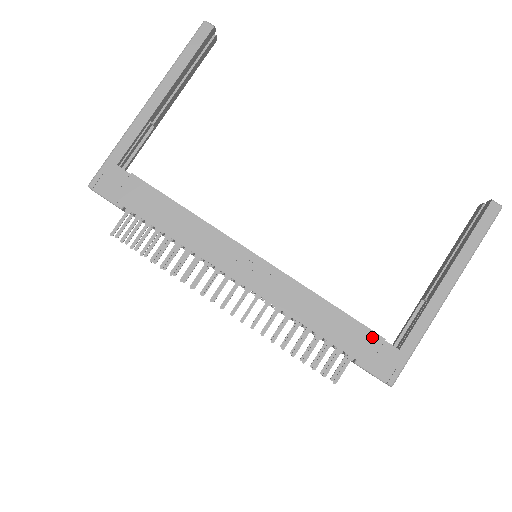
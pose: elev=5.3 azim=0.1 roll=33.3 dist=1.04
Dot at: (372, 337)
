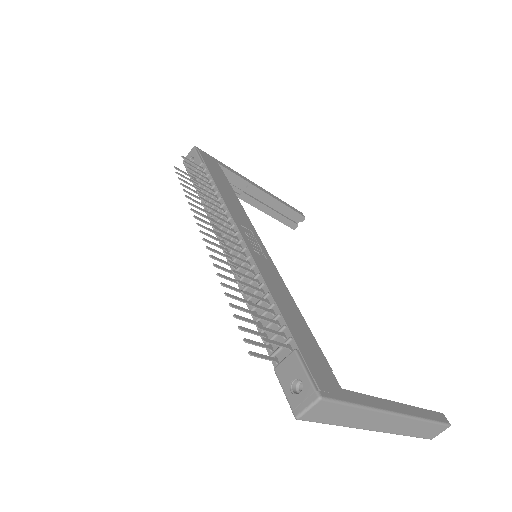
Dot at: (321, 356)
